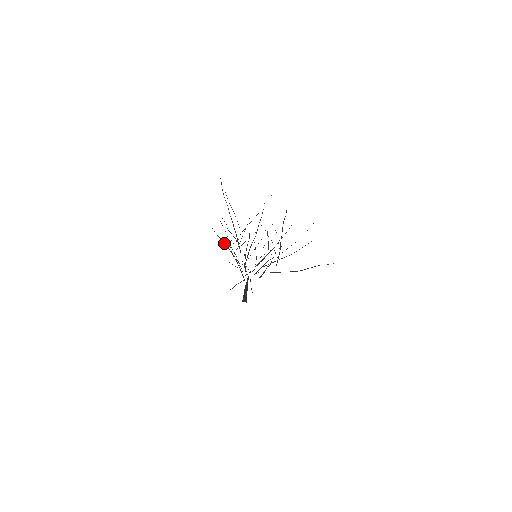
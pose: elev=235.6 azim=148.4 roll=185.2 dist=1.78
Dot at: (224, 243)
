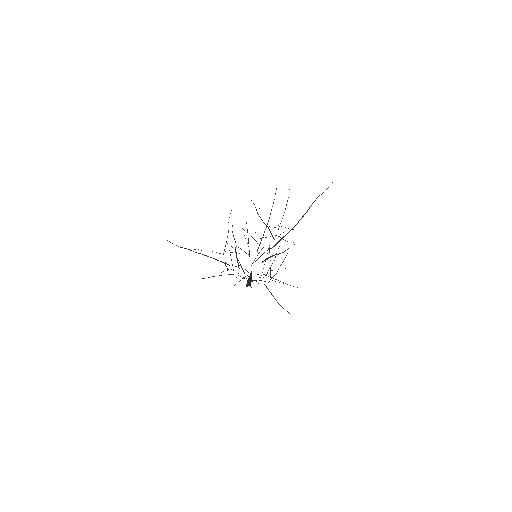
Dot at: occluded
